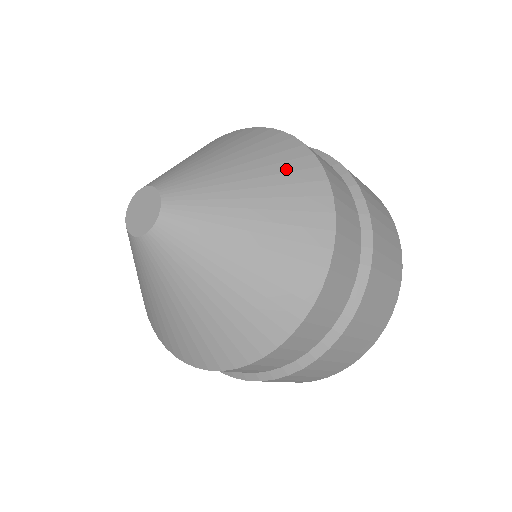
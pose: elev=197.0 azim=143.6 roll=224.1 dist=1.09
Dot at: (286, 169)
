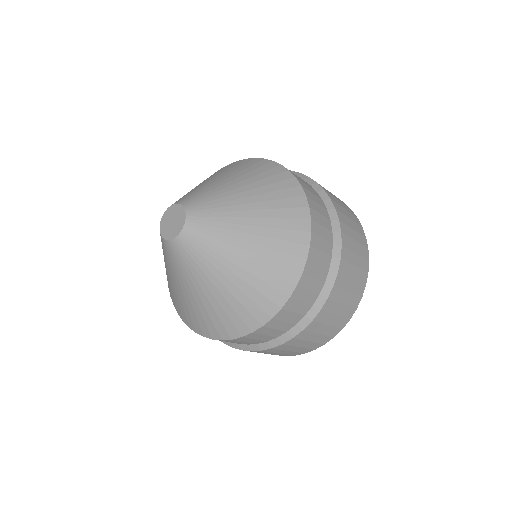
Dot at: (282, 237)
